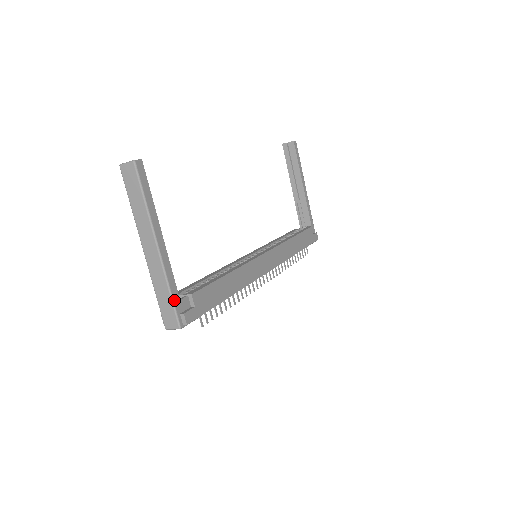
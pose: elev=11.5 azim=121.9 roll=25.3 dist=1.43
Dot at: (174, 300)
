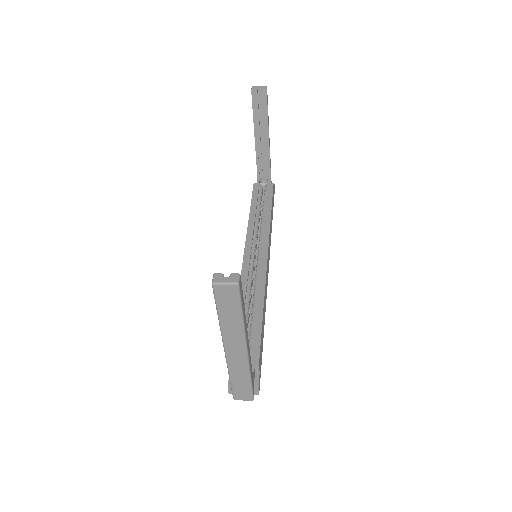
Dot at: (252, 383)
